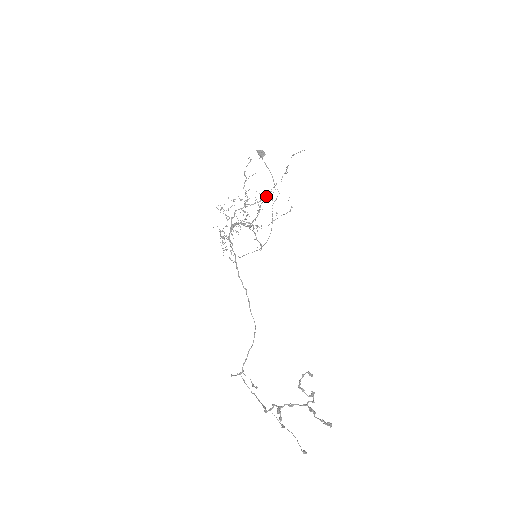
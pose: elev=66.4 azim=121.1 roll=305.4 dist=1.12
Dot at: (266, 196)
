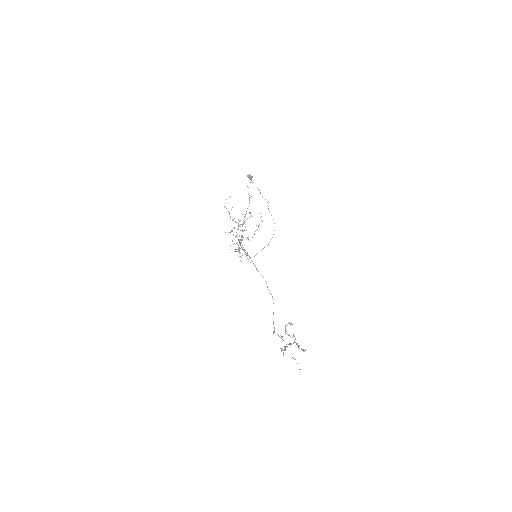
Dot at: occluded
